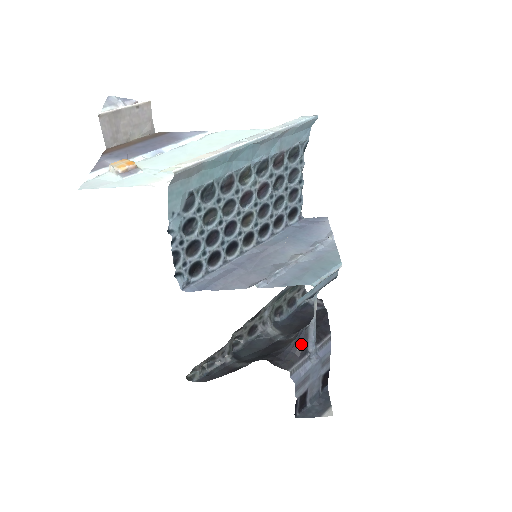
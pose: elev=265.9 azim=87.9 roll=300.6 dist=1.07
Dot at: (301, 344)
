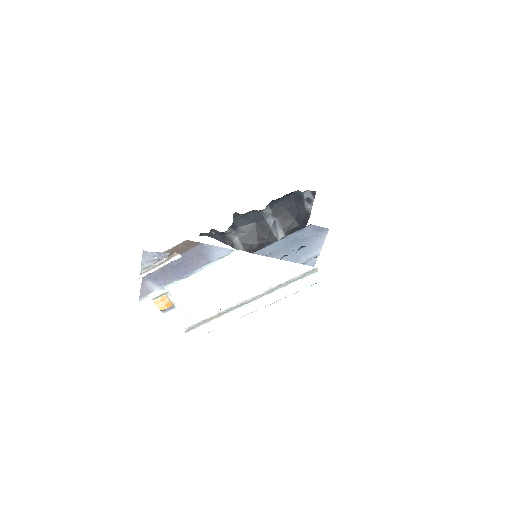
Dot at: occluded
